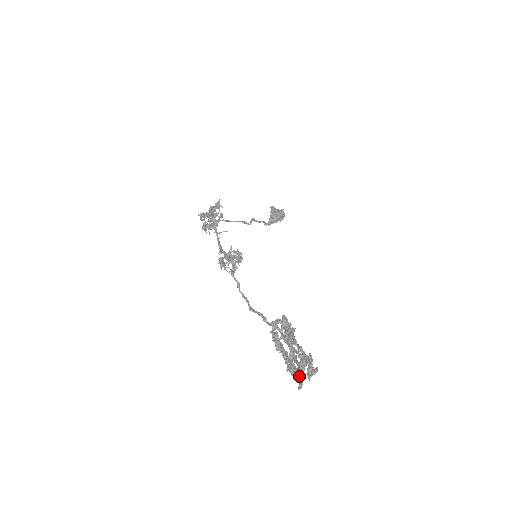
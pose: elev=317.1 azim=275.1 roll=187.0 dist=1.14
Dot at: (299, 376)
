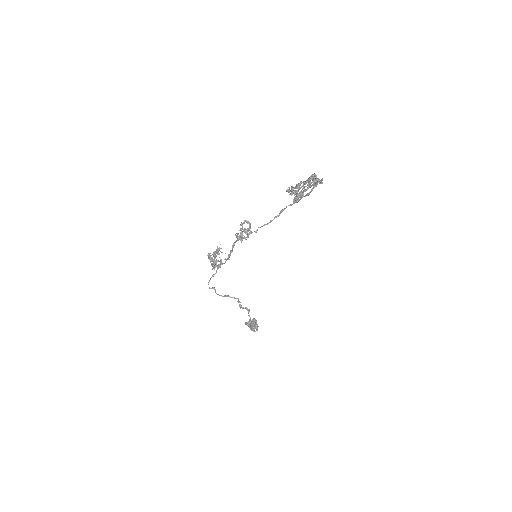
Dot at: (315, 177)
